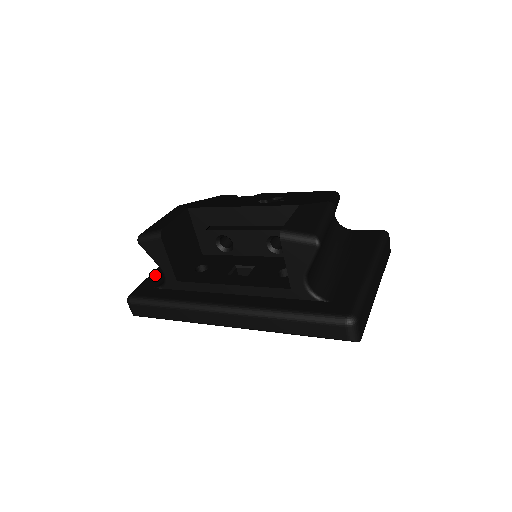
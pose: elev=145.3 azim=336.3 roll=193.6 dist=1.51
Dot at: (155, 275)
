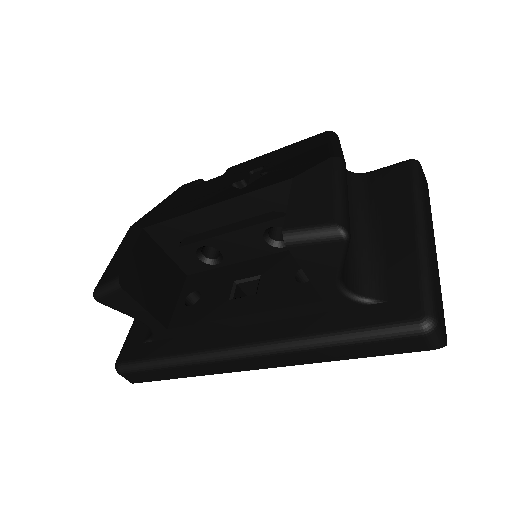
Dot at: (139, 321)
